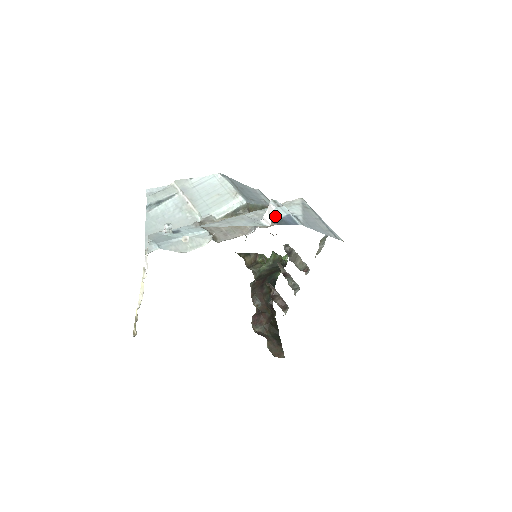
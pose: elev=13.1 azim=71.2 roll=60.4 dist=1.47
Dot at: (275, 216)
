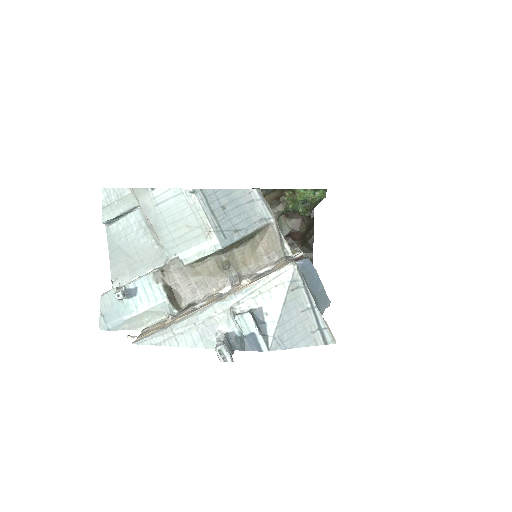
Dot at: (237, 326)
